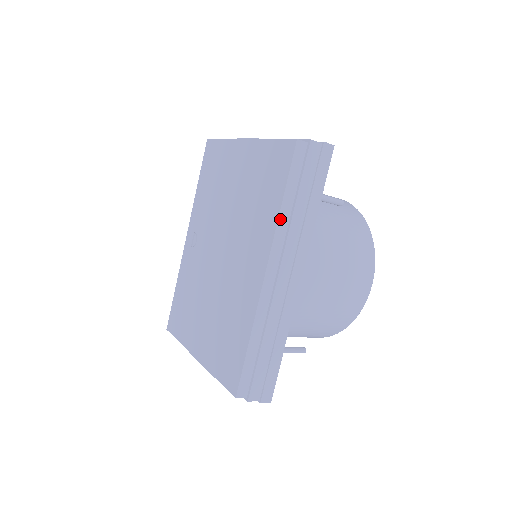
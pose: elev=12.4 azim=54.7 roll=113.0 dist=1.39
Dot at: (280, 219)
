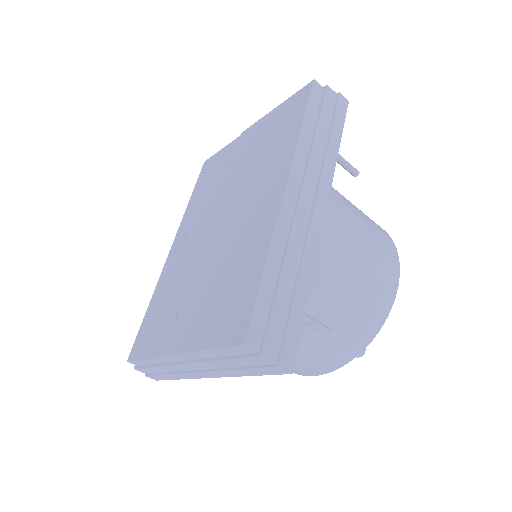
Dot at: (300, 141)
